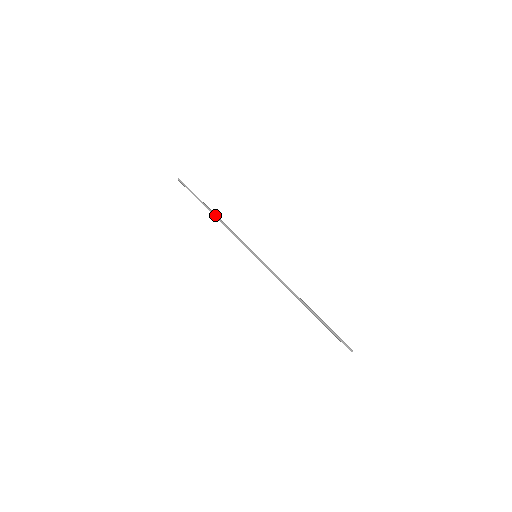
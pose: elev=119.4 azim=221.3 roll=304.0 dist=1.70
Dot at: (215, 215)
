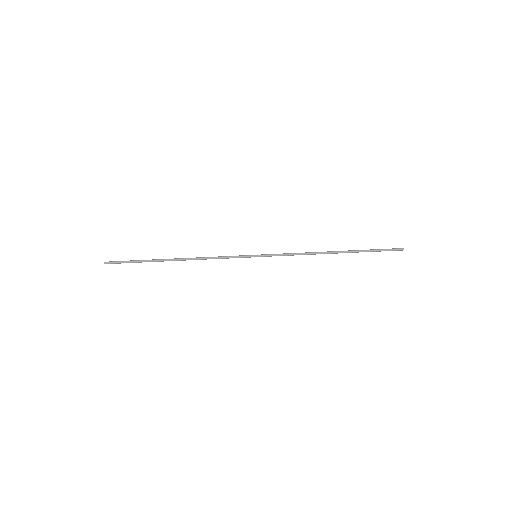
Dot at: (181, 259)
